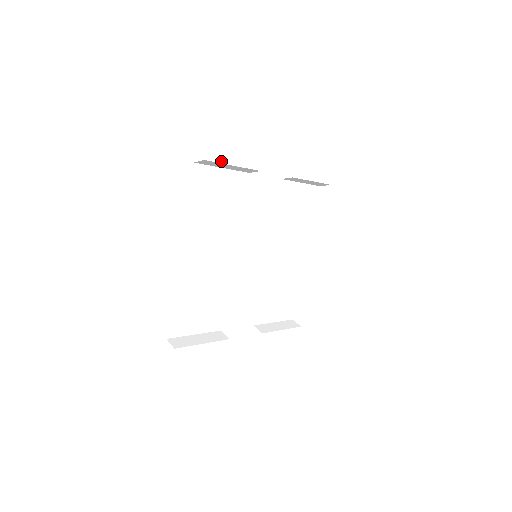
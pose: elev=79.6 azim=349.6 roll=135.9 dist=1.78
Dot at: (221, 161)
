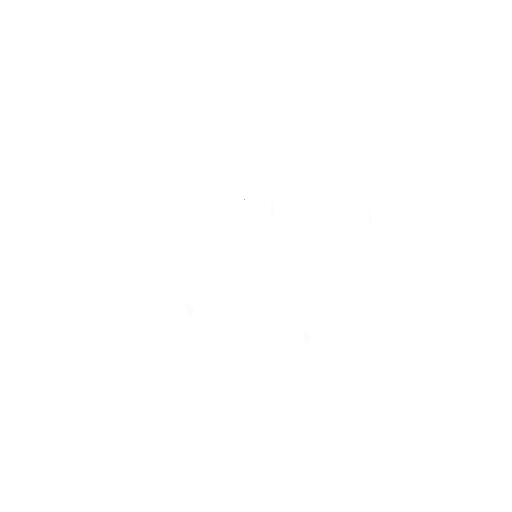
Dot at: (235, 201)
